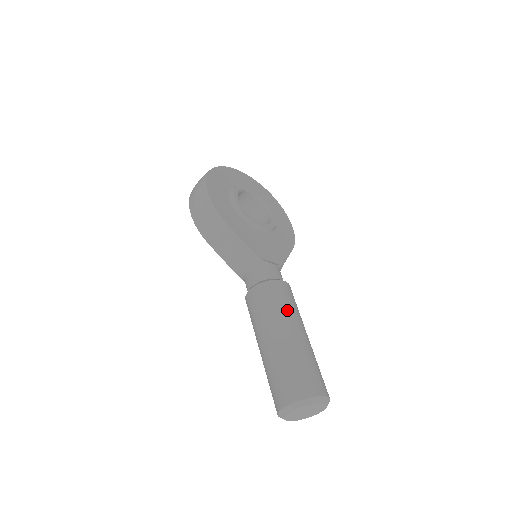
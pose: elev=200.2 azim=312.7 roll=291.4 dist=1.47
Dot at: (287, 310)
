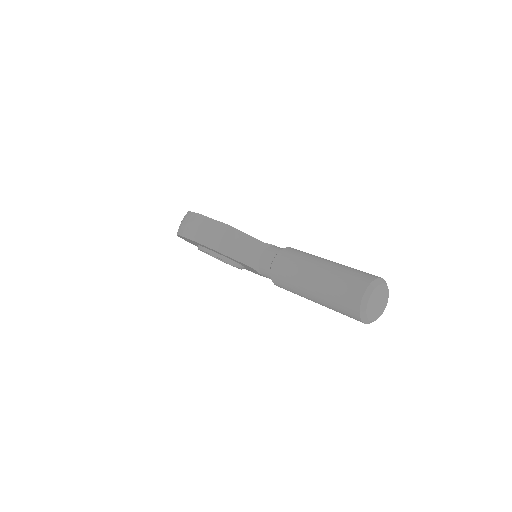
Dot at: (313, 255)
